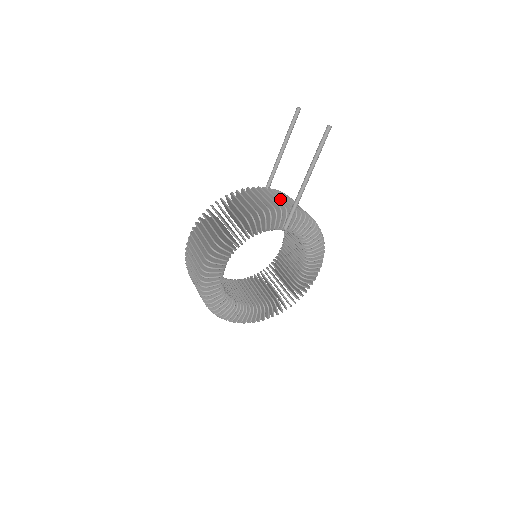
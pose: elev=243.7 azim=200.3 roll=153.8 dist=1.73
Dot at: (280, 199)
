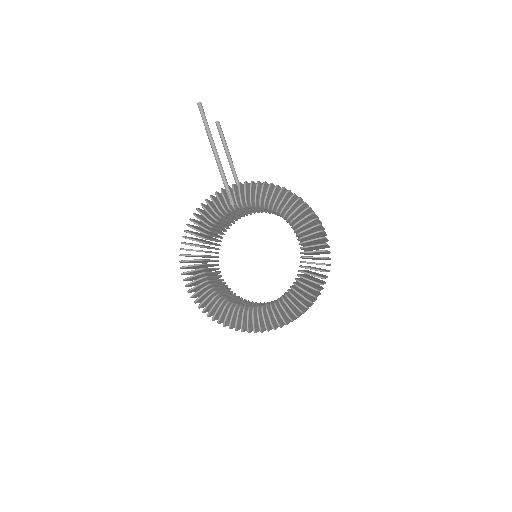
Dot at: occluded
